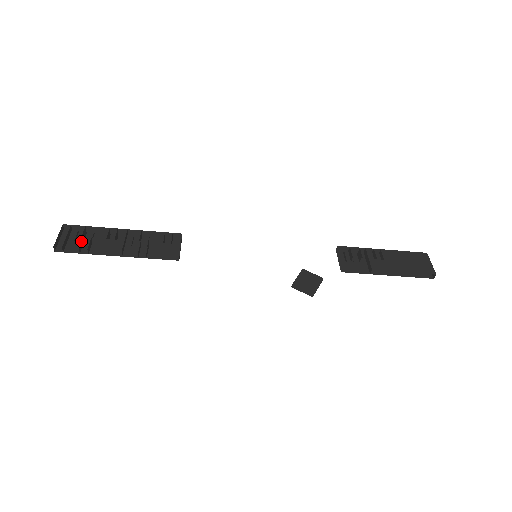
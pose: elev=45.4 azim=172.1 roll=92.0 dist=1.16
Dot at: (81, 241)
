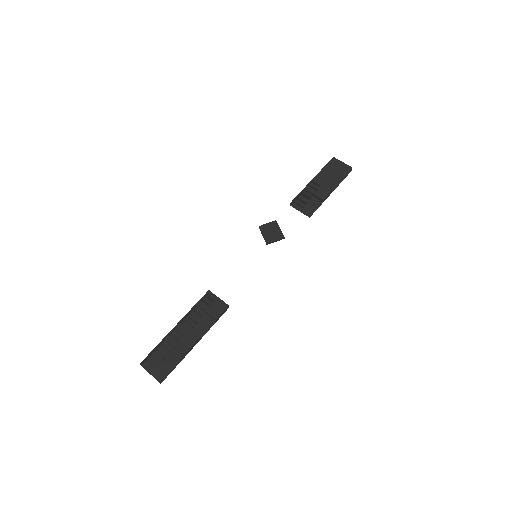
Dot at: (163, 360)
